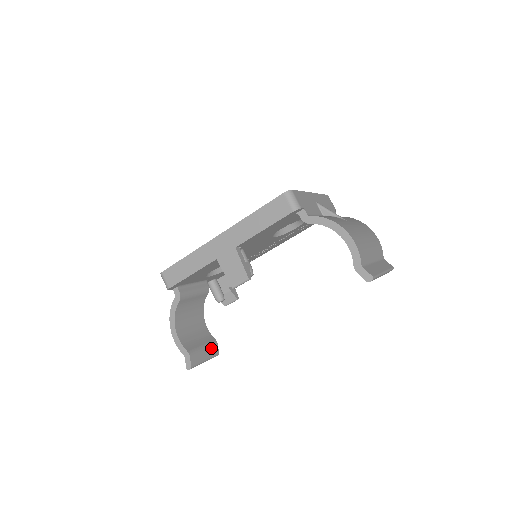
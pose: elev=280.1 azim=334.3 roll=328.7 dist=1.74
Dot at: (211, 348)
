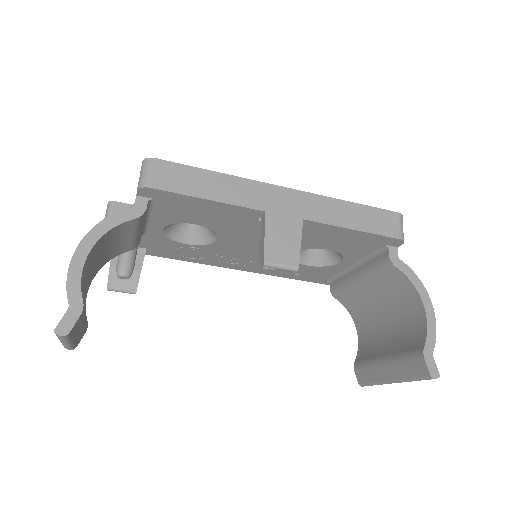
Dot at: (83, 329)
